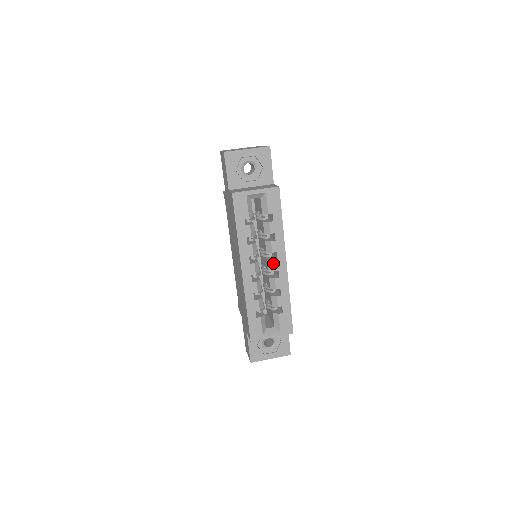
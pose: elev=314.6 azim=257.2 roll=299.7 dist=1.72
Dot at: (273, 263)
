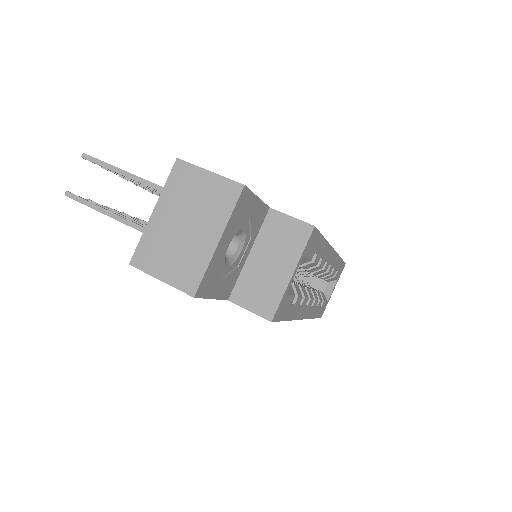
Dot at: (324, 270)
